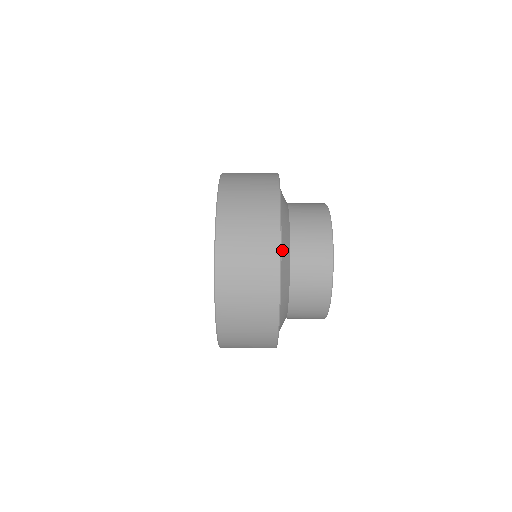
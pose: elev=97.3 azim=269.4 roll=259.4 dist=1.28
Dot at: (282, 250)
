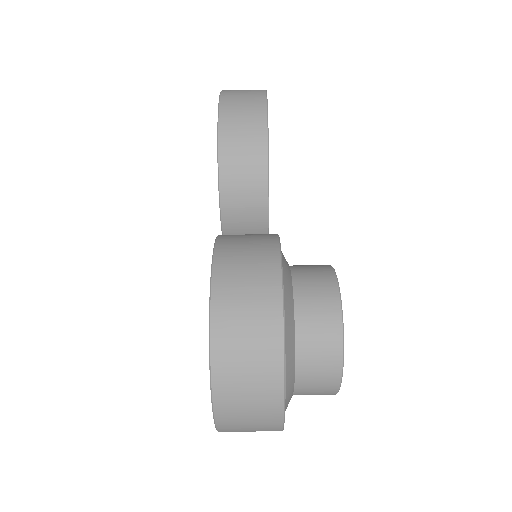
Dot at: (285, 407)
